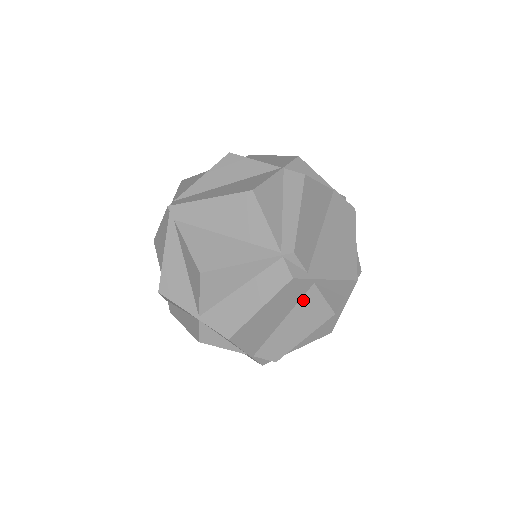
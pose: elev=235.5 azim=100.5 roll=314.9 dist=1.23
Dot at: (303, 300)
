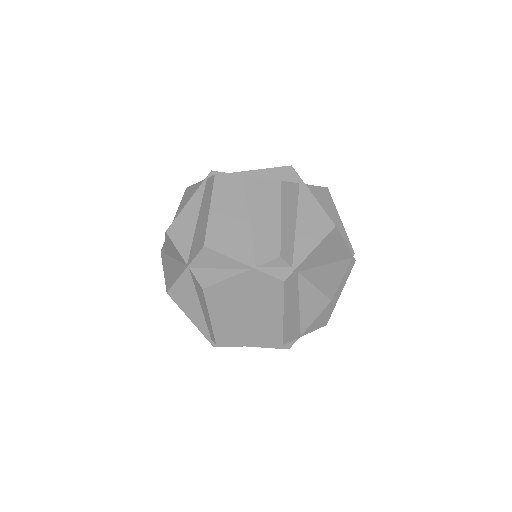
Dot at: (248, 192)
